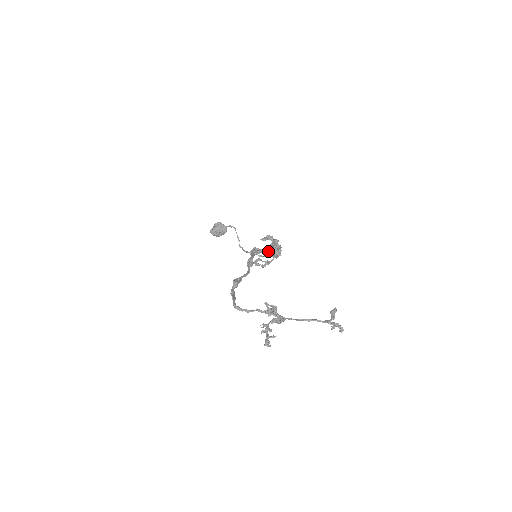
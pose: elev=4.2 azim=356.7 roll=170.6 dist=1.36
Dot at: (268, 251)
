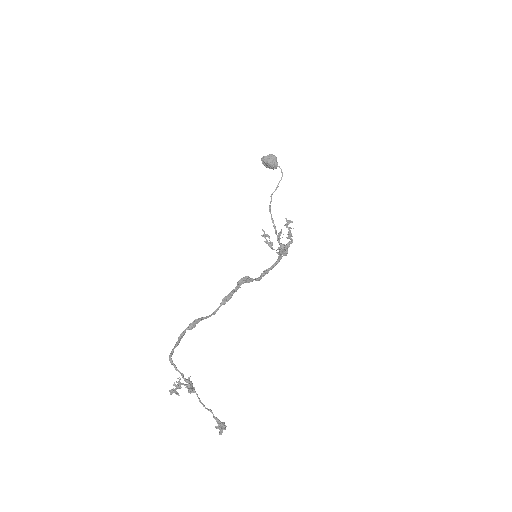
Dot at: (259, 279)
